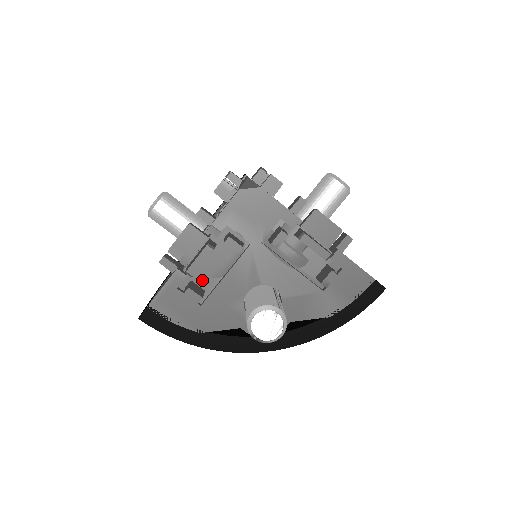
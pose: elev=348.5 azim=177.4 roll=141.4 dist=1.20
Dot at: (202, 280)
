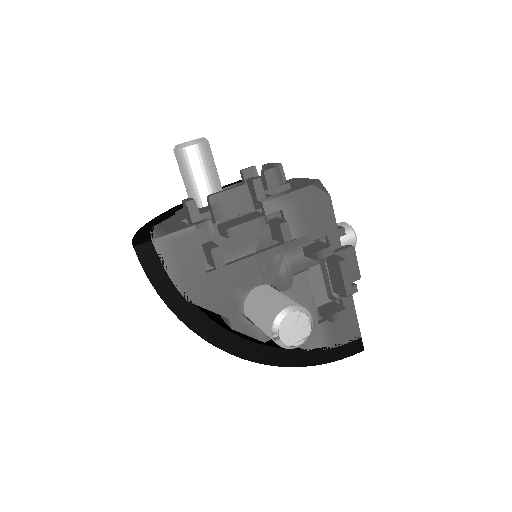
Dot at: (222, 247)
